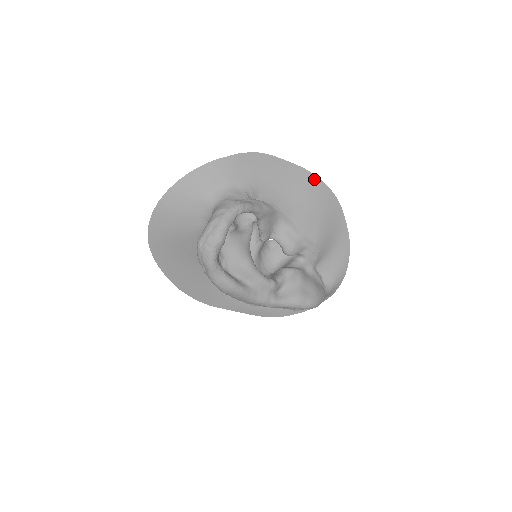
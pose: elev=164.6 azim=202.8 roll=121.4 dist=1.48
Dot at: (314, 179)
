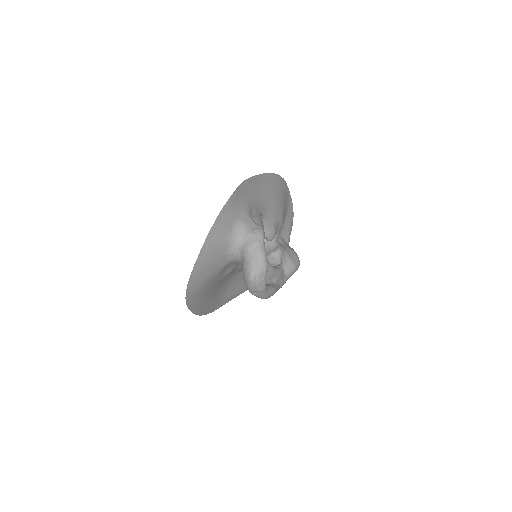
Dot at: (273, 176)
